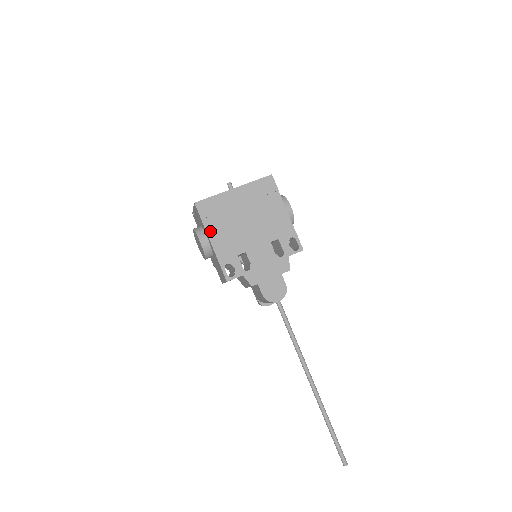
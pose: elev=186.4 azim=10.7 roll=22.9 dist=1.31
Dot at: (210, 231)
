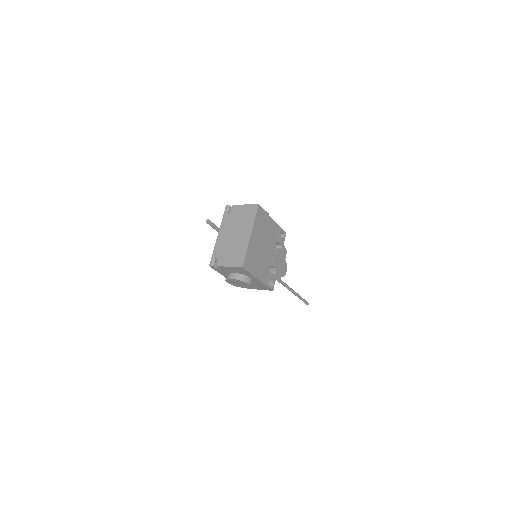
Dot at: (255, 274)
